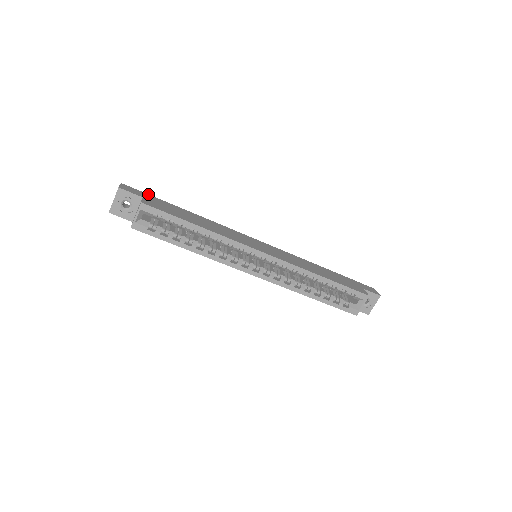
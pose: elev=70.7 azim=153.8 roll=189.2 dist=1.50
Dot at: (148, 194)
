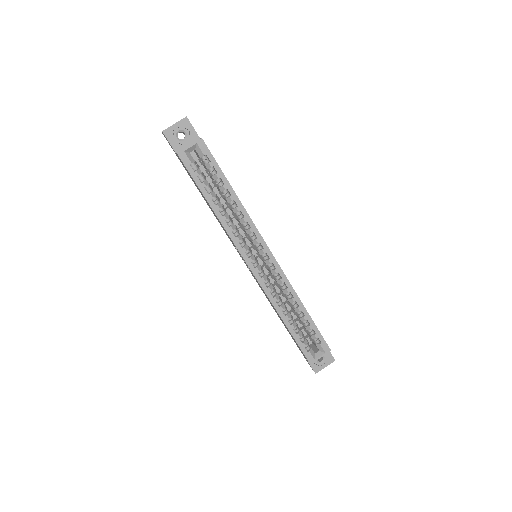
Dot at: occluded
